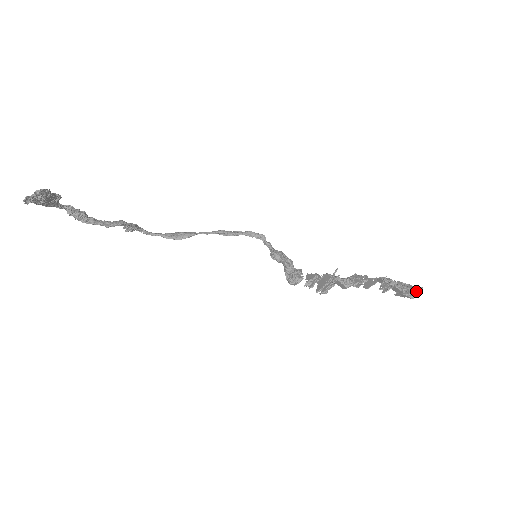
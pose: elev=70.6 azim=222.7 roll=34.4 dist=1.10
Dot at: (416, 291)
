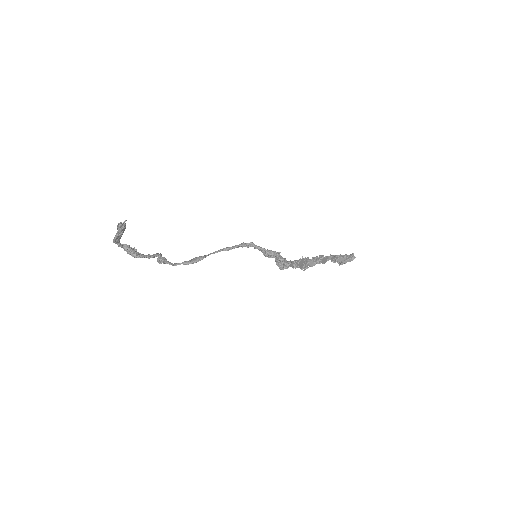
Dot at: (352, 256)
